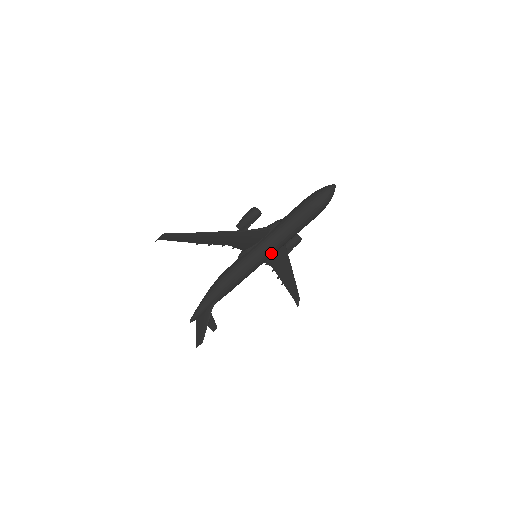
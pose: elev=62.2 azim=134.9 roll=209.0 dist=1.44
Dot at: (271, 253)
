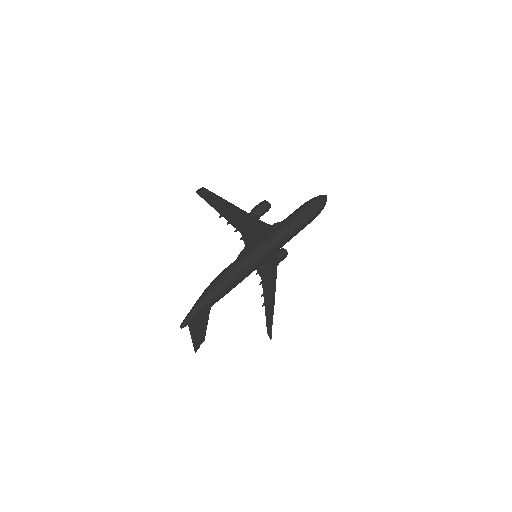
Dot at: (274, 250)
